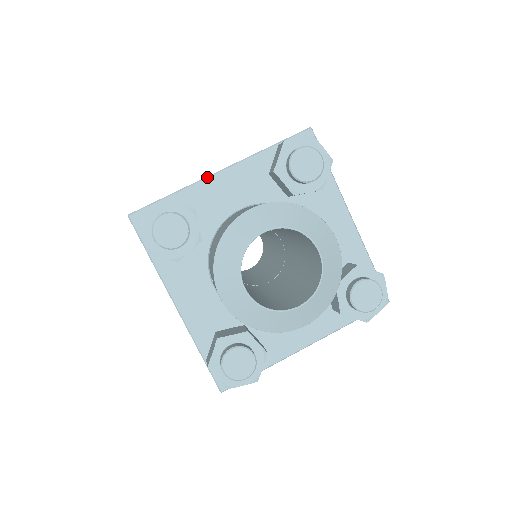
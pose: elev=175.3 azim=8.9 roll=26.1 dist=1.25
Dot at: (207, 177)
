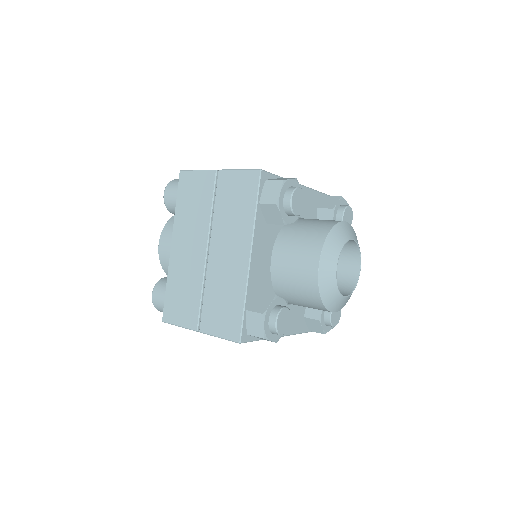
Dot at: occluded
